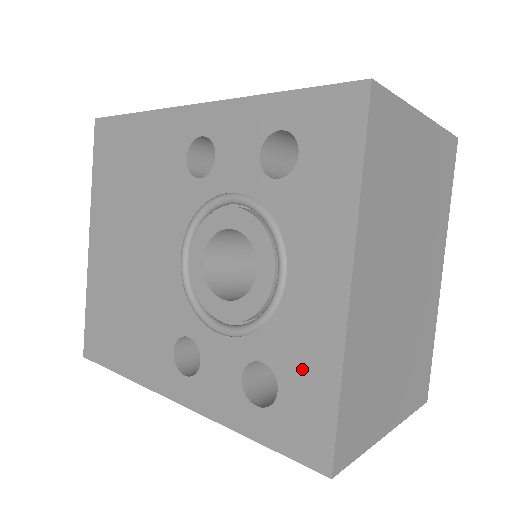
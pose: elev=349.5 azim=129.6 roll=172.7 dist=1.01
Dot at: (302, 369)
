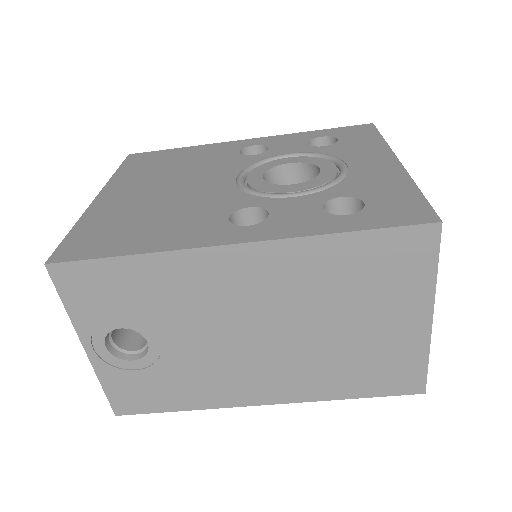
Dot at: (382, 190)
